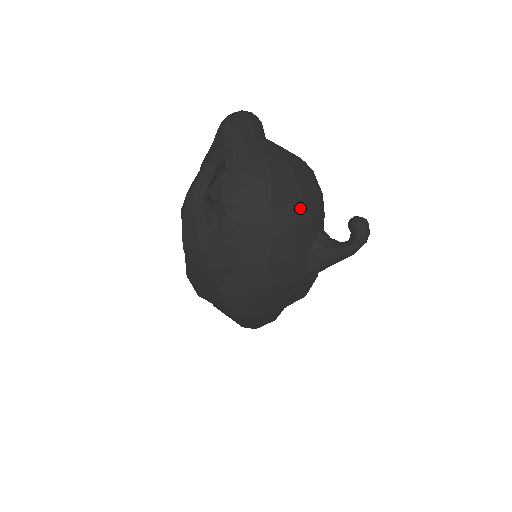
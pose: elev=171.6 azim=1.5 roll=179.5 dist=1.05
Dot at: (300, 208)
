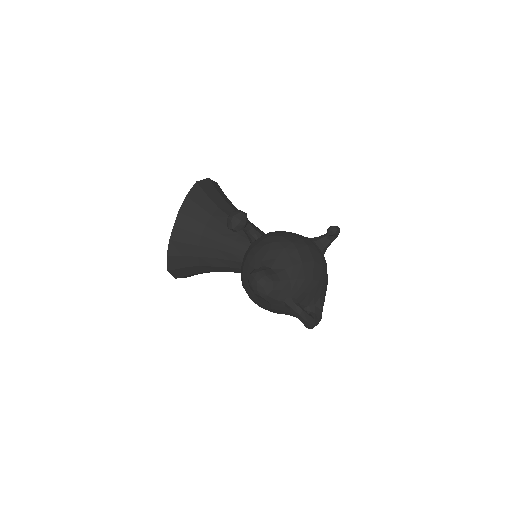
Dot at: (319, 263)
